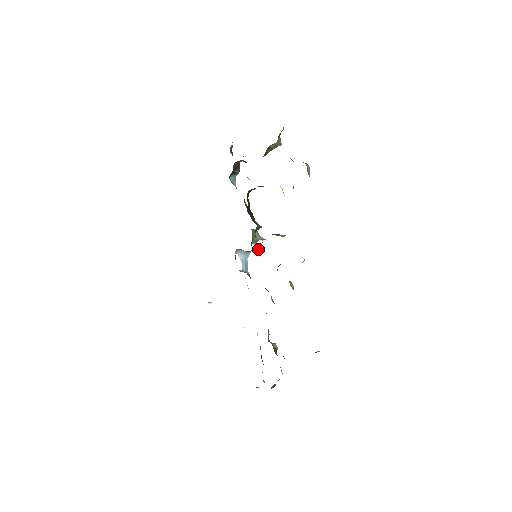
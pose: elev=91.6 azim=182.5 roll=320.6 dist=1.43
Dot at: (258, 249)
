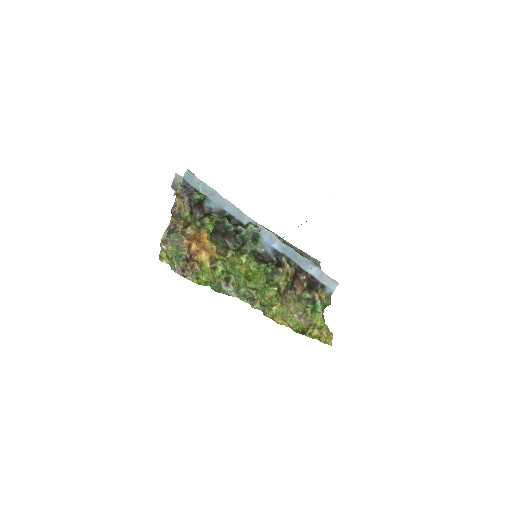
Dot at: occluded
